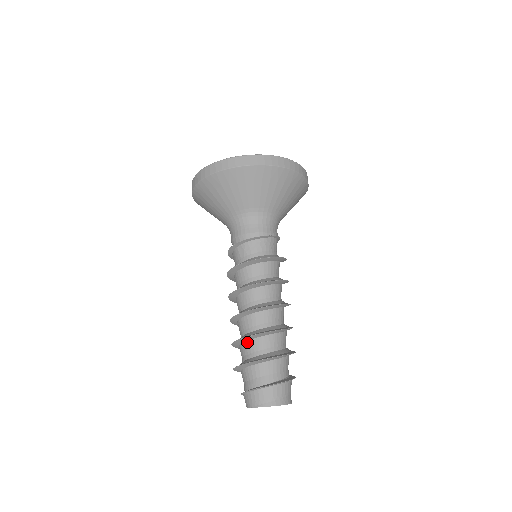
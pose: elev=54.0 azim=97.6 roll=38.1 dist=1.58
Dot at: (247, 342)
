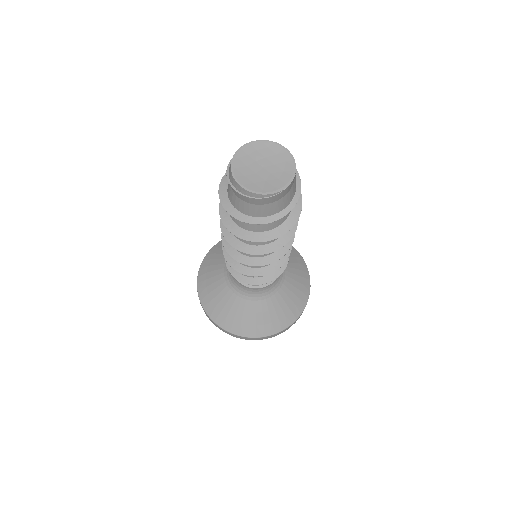
Dot at: occluded
